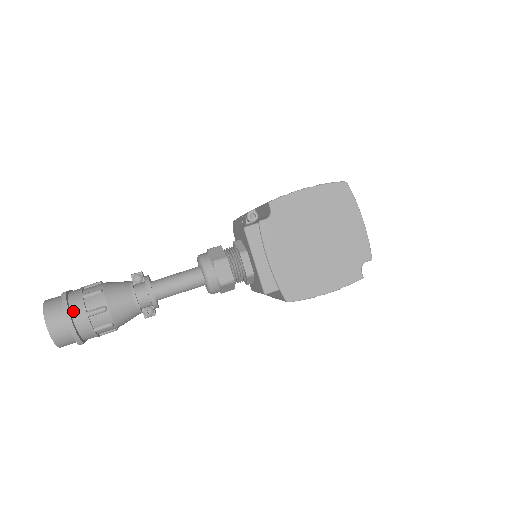
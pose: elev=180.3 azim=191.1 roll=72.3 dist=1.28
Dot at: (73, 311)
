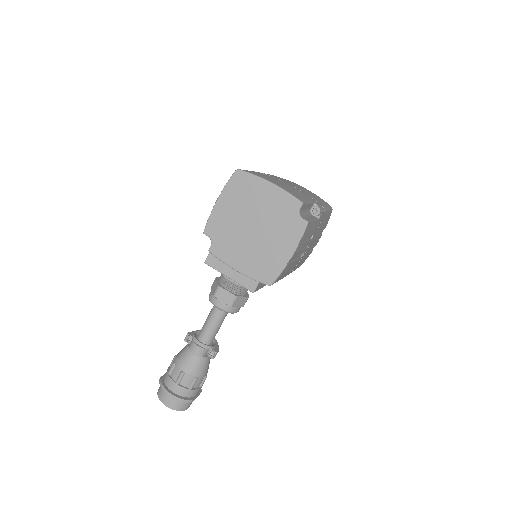
Dot at: (169, 387)
